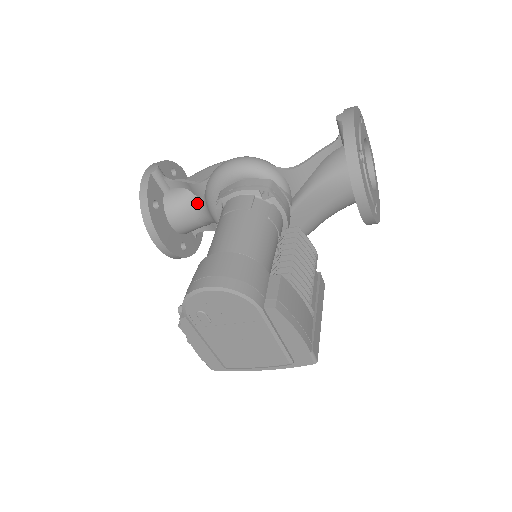
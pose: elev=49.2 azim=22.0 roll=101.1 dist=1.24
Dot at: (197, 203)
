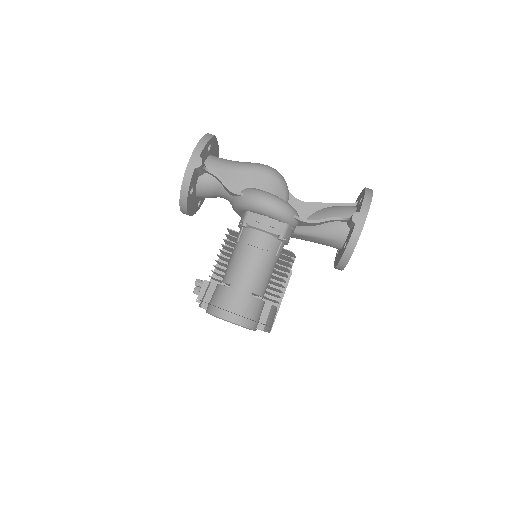
Dot at: (224, 193)
